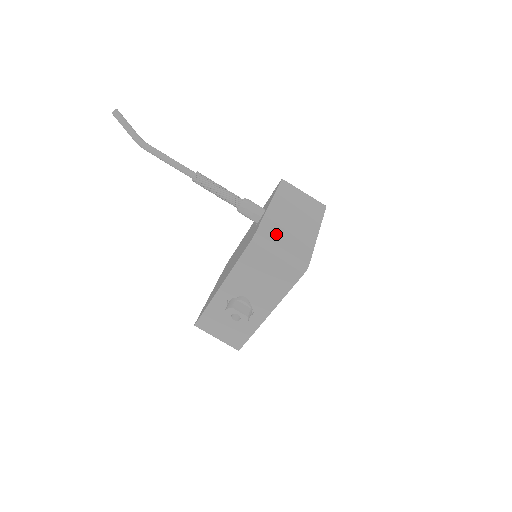
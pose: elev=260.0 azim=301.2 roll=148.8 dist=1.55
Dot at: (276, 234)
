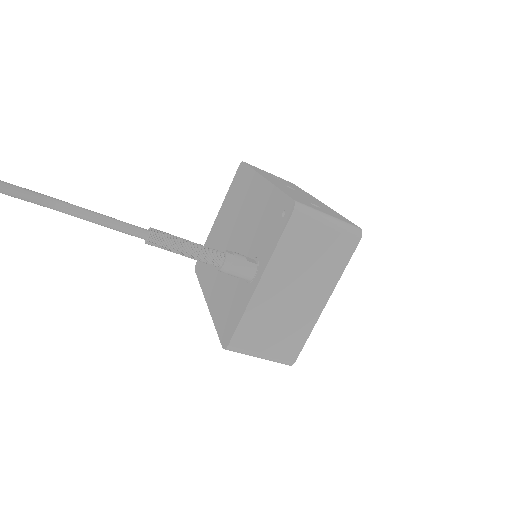
Dot at: (258, 335)
